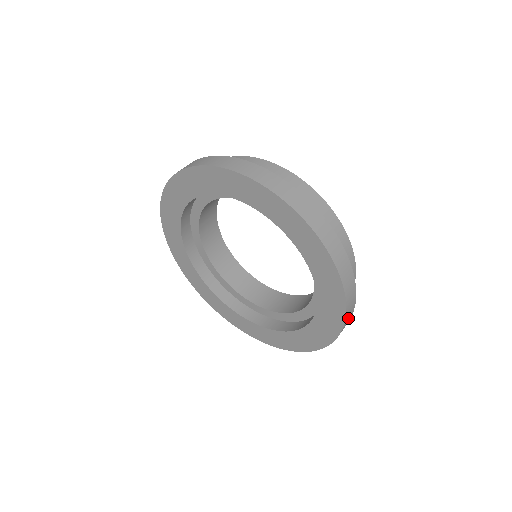
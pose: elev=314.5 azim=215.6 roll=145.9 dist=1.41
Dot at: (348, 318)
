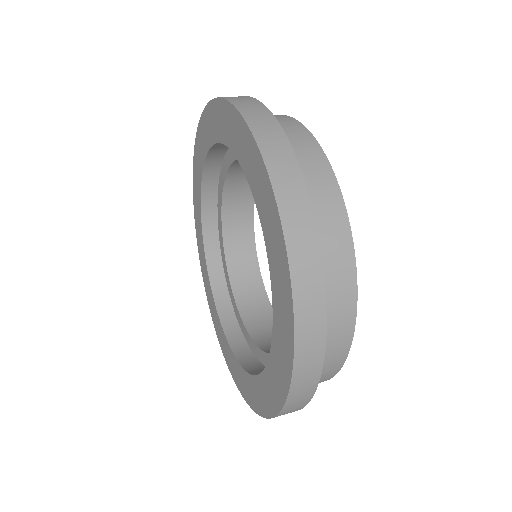
Dot at: (308, 323)
